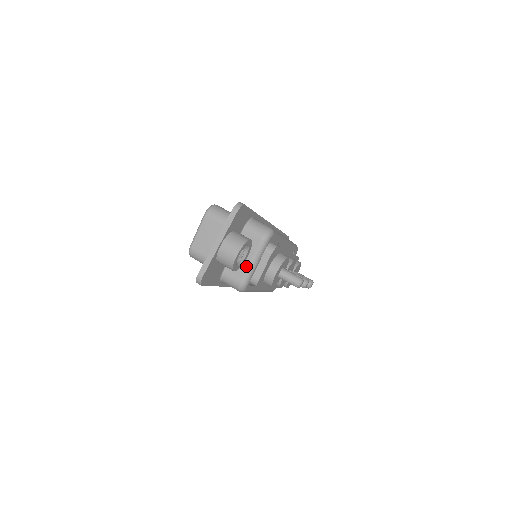
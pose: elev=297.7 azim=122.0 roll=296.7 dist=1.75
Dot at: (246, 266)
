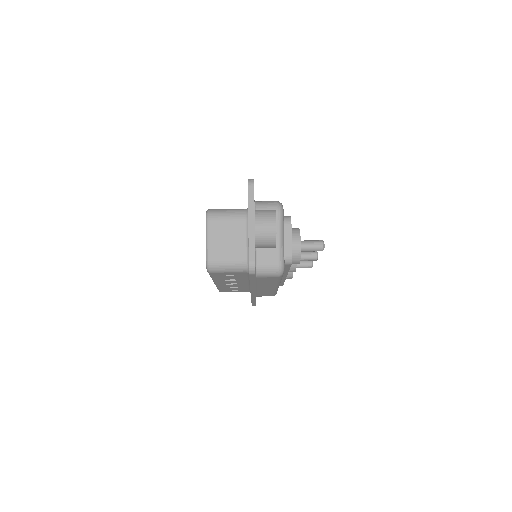
Dot at: (276, 245)
